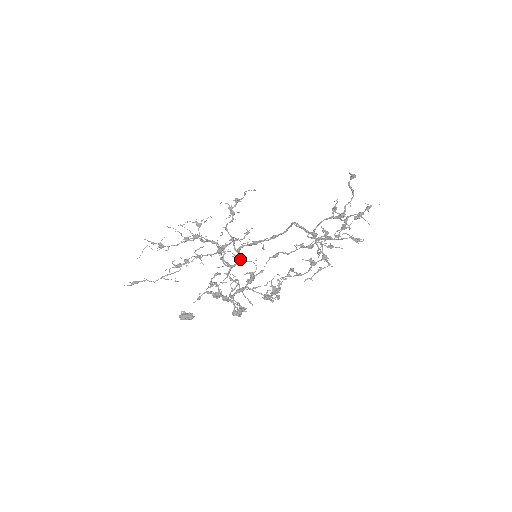
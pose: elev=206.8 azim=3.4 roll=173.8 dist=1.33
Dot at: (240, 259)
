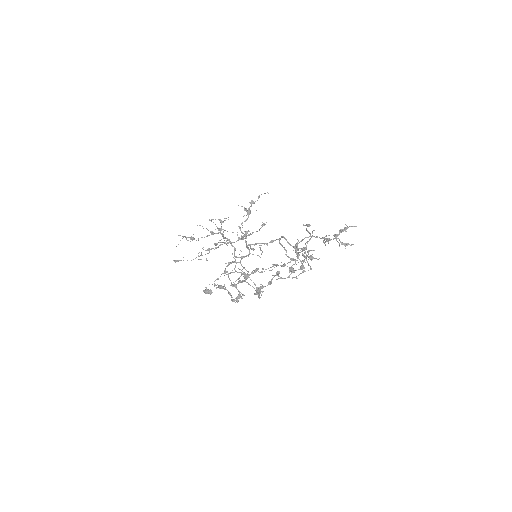
Dot at: (249, 253)
